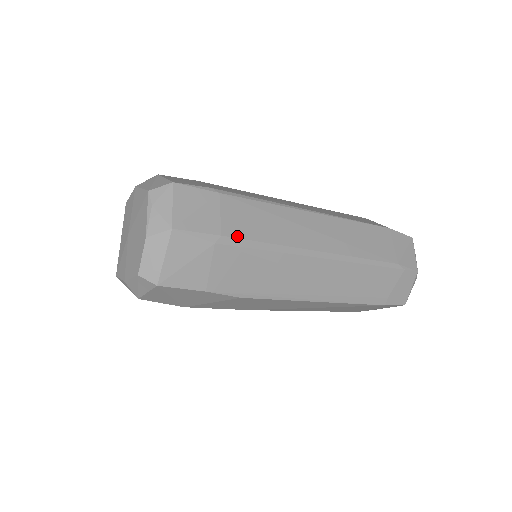
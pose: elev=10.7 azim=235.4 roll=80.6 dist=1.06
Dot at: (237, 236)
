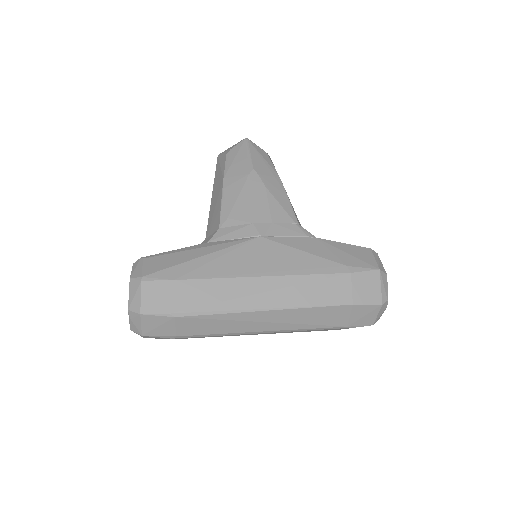
Dot at: (189, 335)
